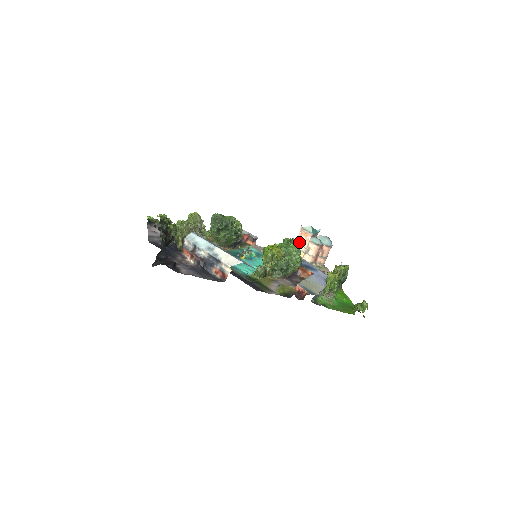
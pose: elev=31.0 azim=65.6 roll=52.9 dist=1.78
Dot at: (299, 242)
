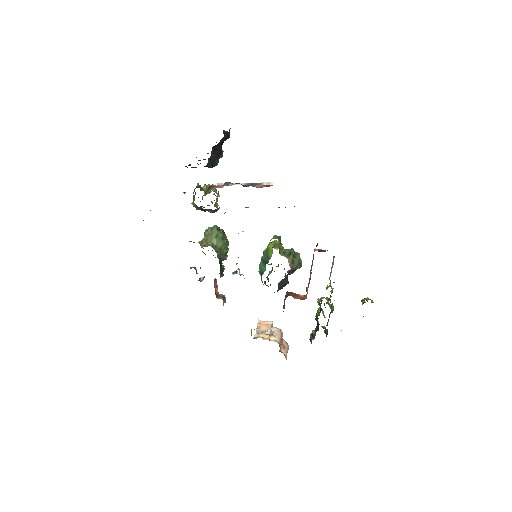
Dot at: (260, 330)
